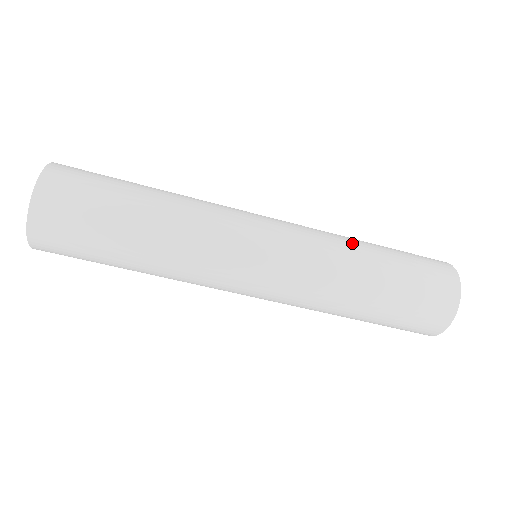
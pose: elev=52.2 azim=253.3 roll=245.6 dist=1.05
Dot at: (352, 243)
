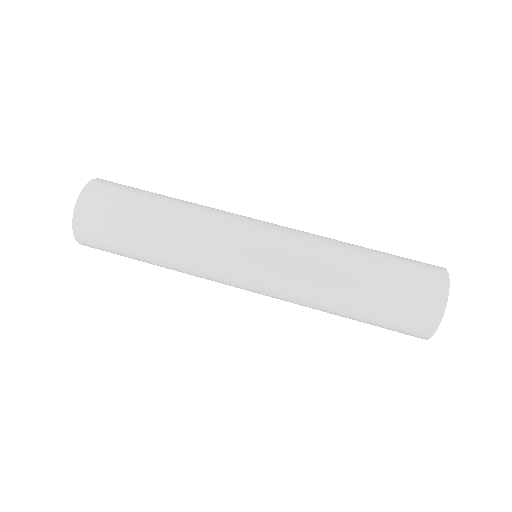
Dot at: occluded
